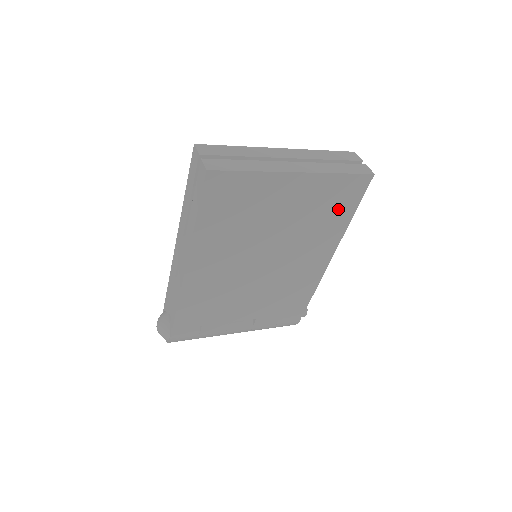
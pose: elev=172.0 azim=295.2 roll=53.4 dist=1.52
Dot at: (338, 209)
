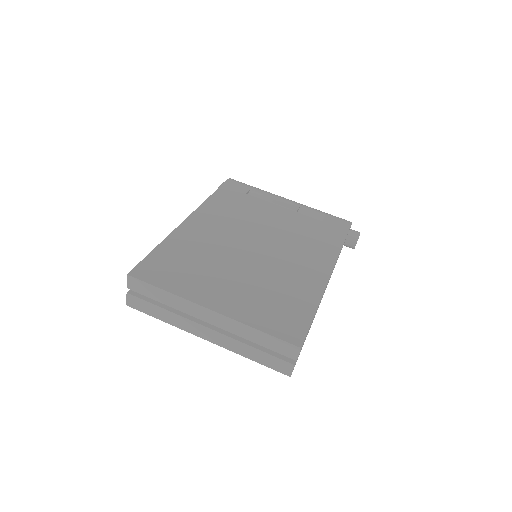
Dot at: occluded
